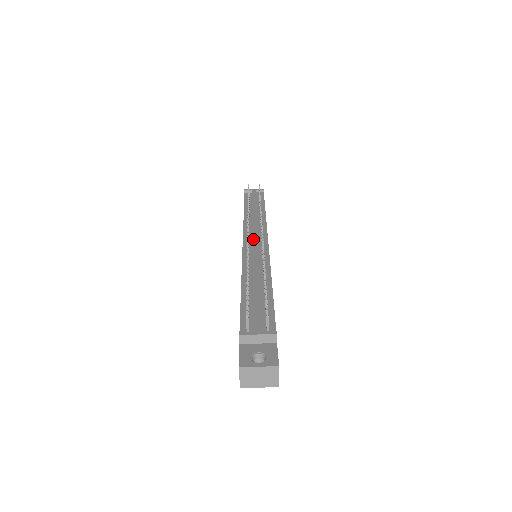
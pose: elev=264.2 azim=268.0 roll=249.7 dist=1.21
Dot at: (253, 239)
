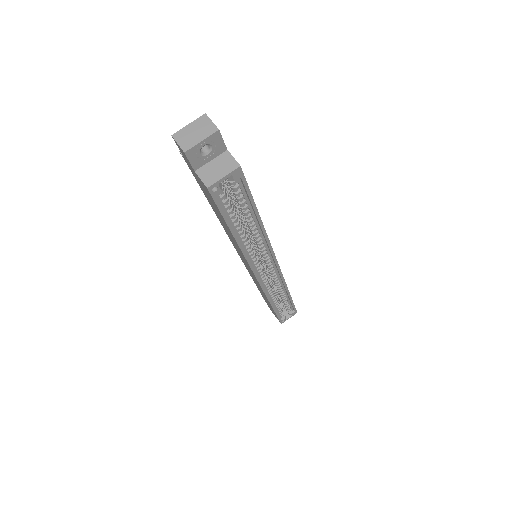
Dot at: occluded
